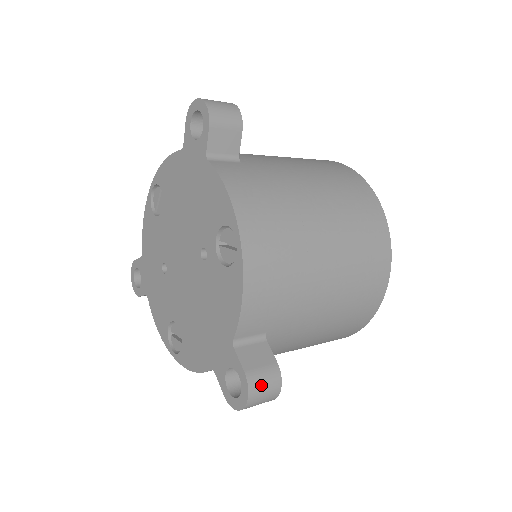
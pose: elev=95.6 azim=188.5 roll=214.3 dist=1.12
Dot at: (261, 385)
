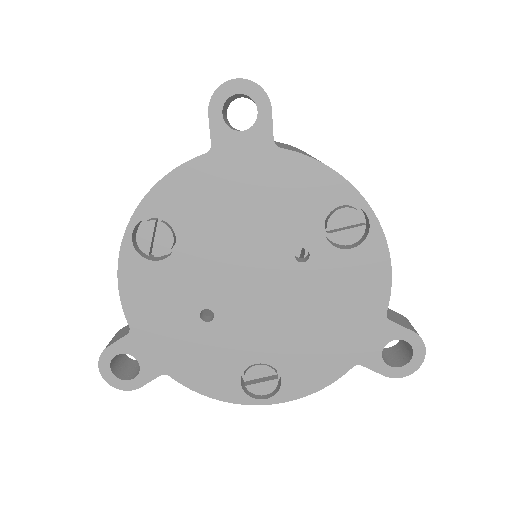
Dot at: occluded
